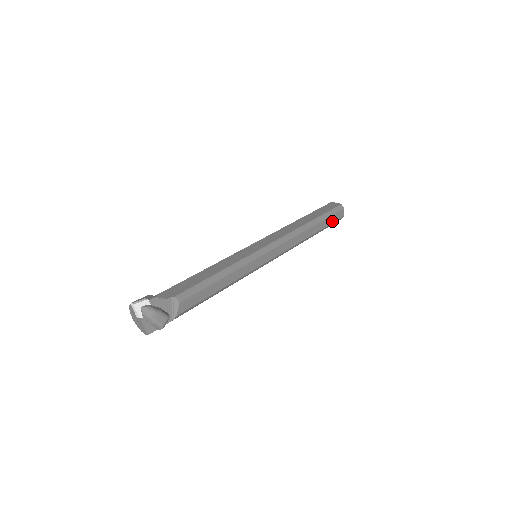
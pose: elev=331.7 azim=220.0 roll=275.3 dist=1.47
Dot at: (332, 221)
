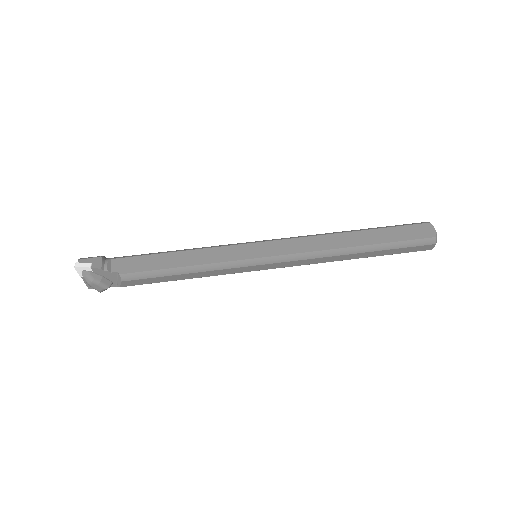
Dot at: (402, 251)
